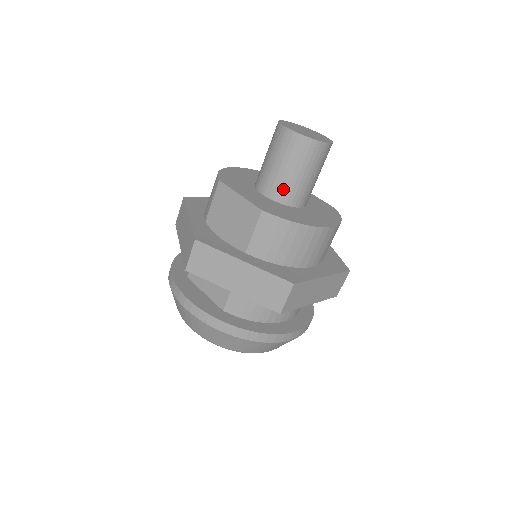
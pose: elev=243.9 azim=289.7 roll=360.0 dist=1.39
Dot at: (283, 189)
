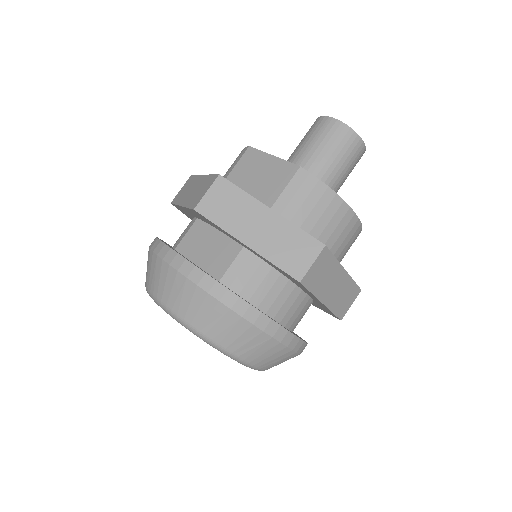
Dot at: (314, 172)
